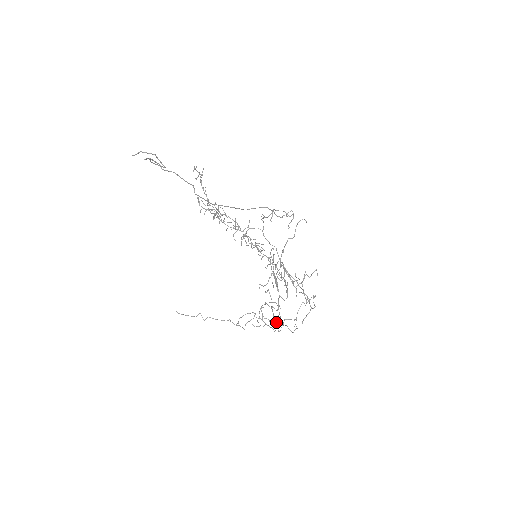
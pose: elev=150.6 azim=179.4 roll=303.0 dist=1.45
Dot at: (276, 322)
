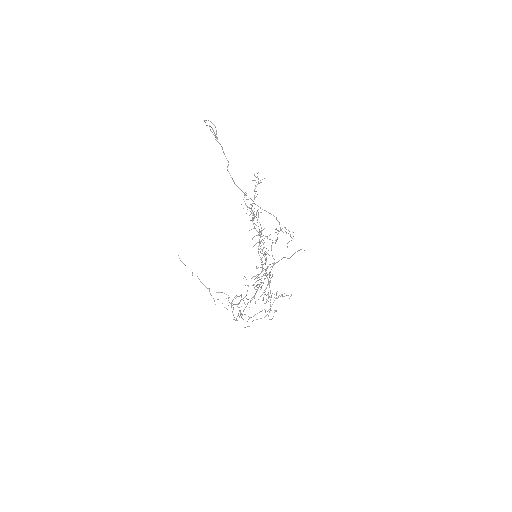
Dot at: (240, 315)
